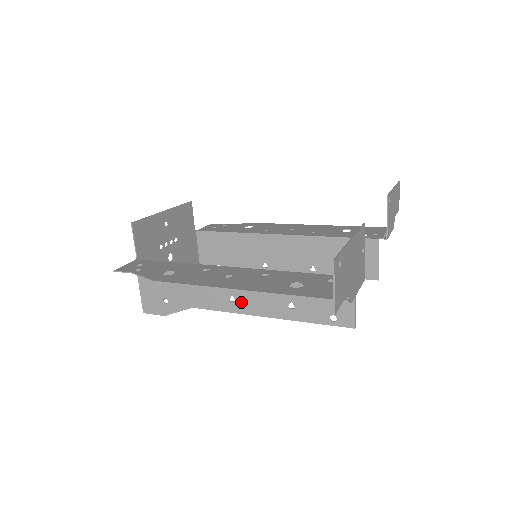
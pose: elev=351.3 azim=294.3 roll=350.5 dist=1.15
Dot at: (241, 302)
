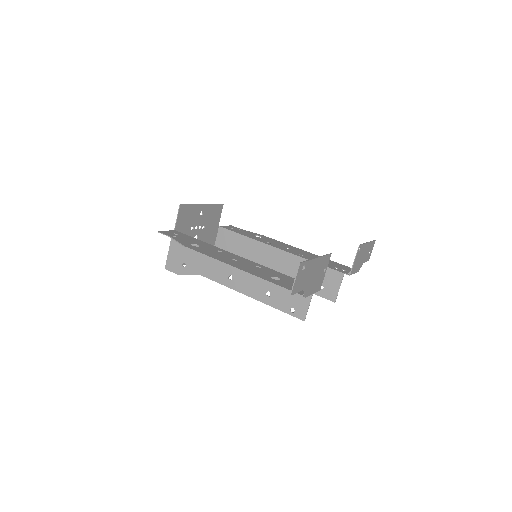
Dot at: (236, 281)
